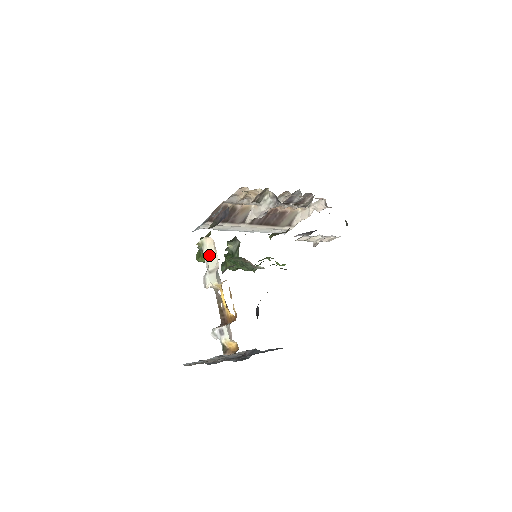
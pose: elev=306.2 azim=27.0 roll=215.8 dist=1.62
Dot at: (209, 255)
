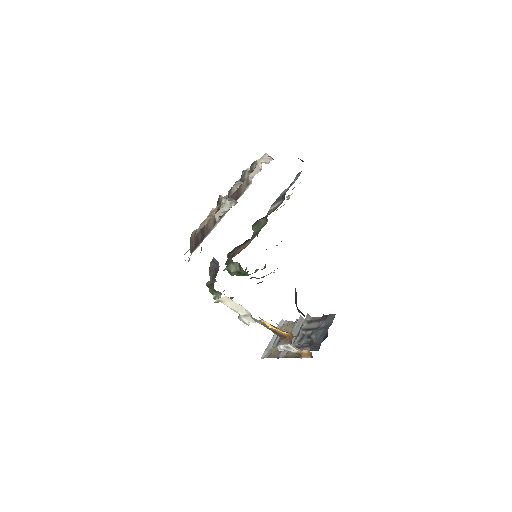
Dot at: (233, 307)
